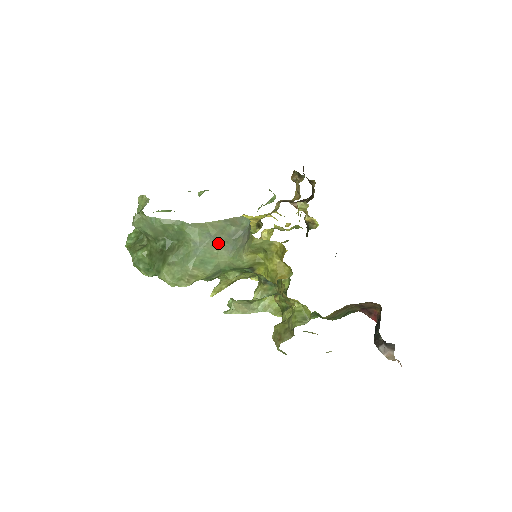
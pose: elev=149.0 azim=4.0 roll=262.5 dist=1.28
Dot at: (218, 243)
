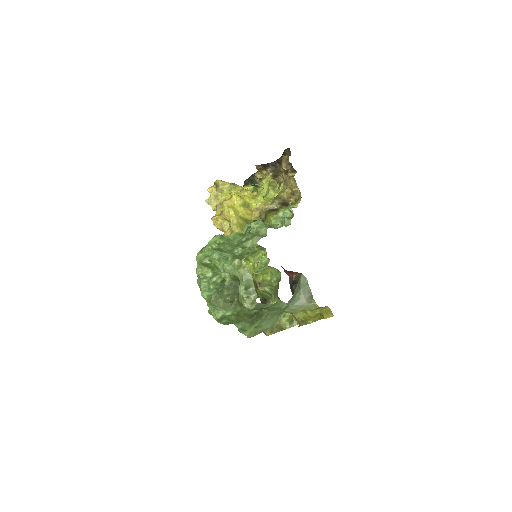
Dot at: occluded
